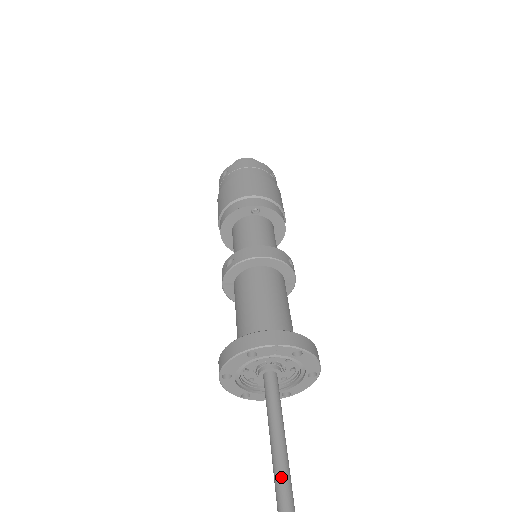
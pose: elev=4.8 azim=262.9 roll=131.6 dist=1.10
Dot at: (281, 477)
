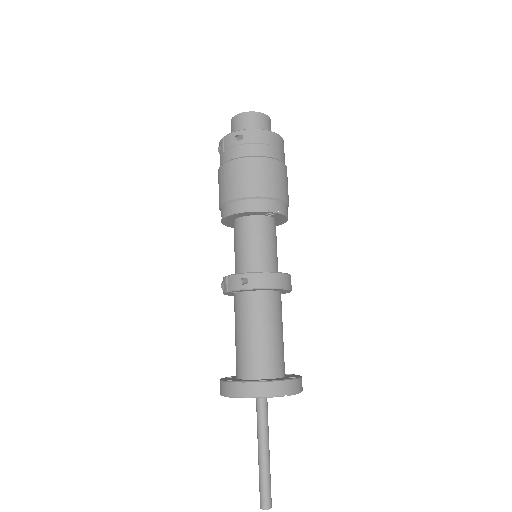
Dot at: (266, 480)
